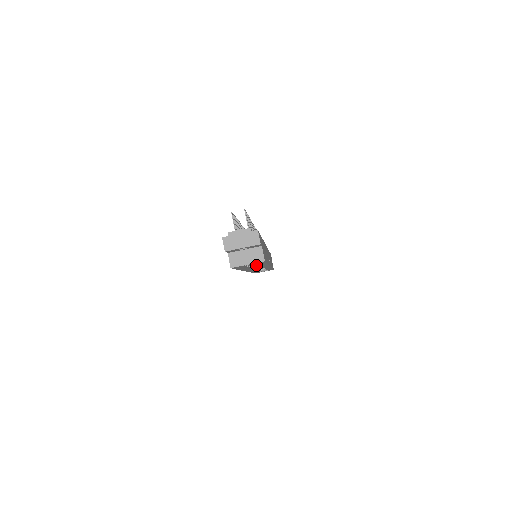
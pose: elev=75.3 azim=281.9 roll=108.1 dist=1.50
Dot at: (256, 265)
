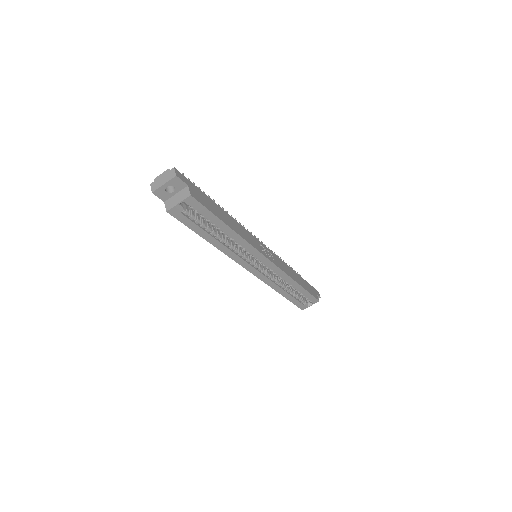
Dot at: (259, 266)
